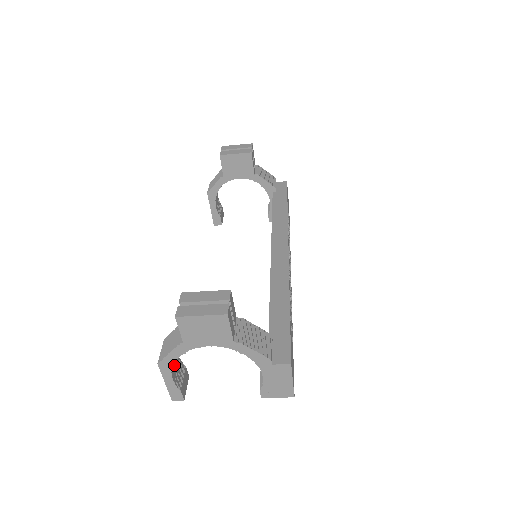
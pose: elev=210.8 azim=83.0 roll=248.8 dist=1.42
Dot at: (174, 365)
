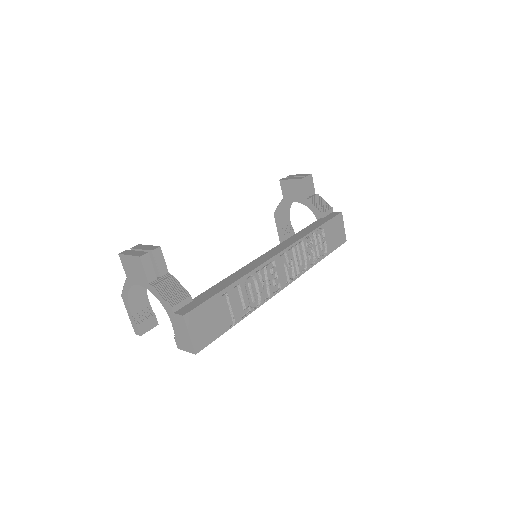
Dot at: (137, 304)
